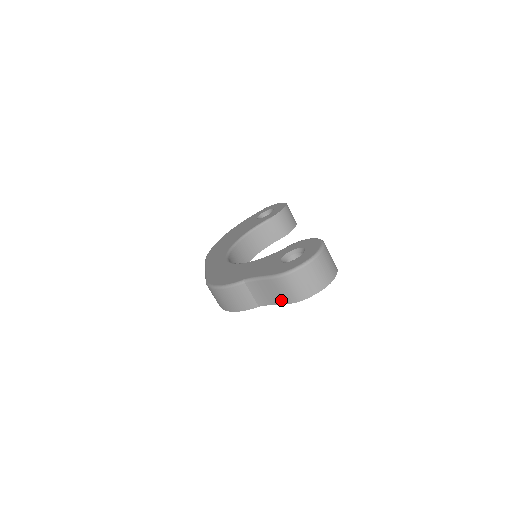
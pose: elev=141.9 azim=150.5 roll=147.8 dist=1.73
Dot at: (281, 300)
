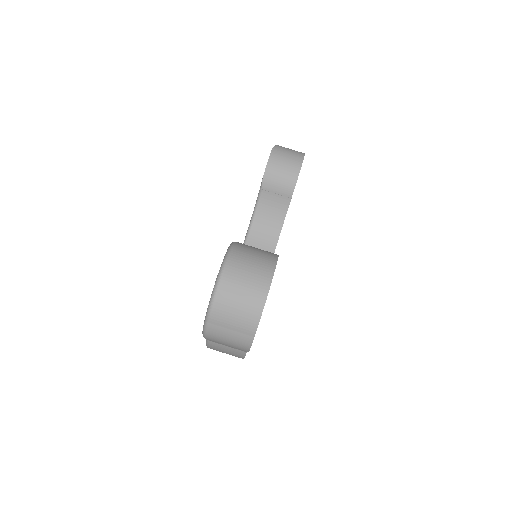
Dot at: occluded
